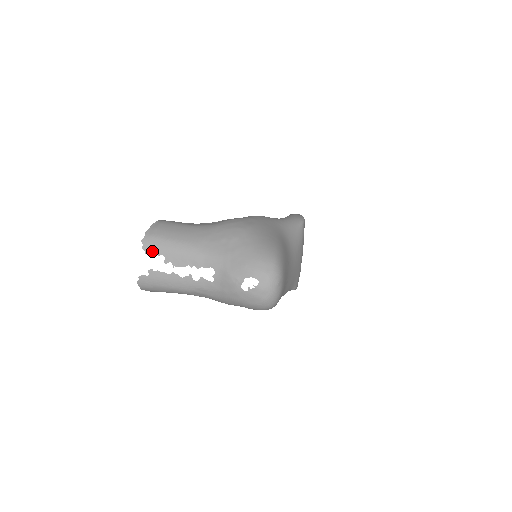
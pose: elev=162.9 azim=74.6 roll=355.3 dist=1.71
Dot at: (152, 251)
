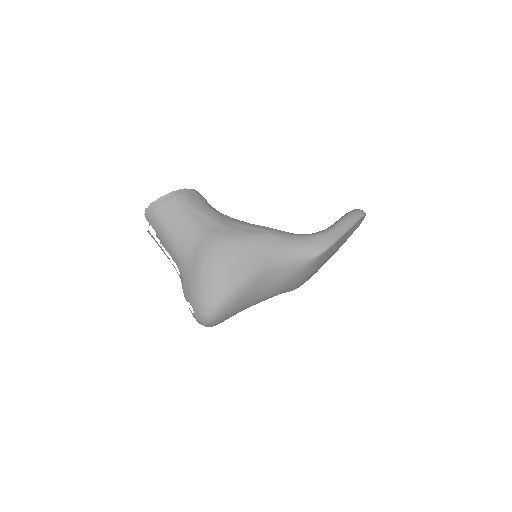
Dot at: (150, 222)
